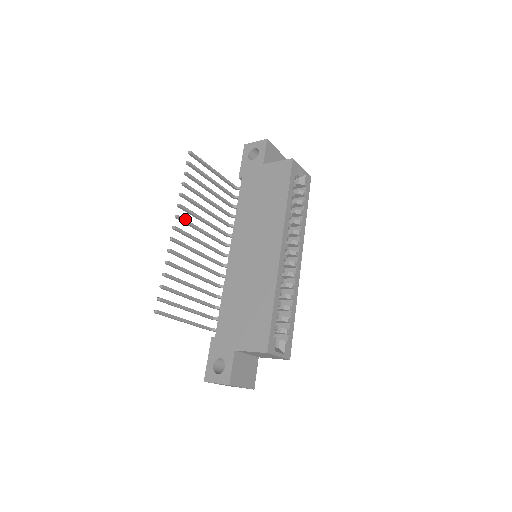
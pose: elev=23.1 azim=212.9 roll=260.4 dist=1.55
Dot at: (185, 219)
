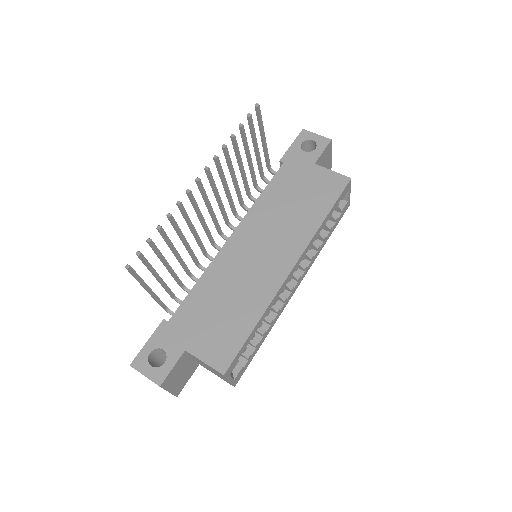
Dot at: occluded
